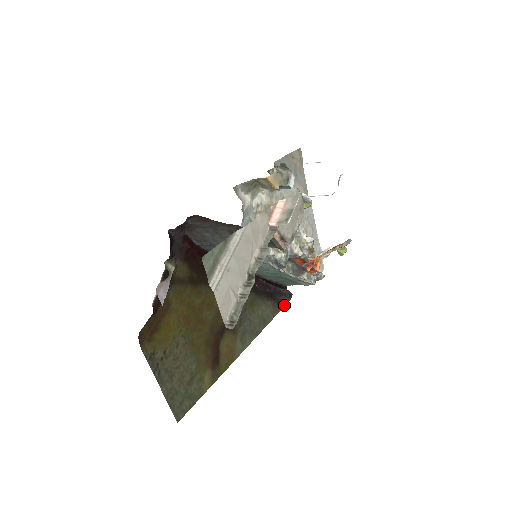
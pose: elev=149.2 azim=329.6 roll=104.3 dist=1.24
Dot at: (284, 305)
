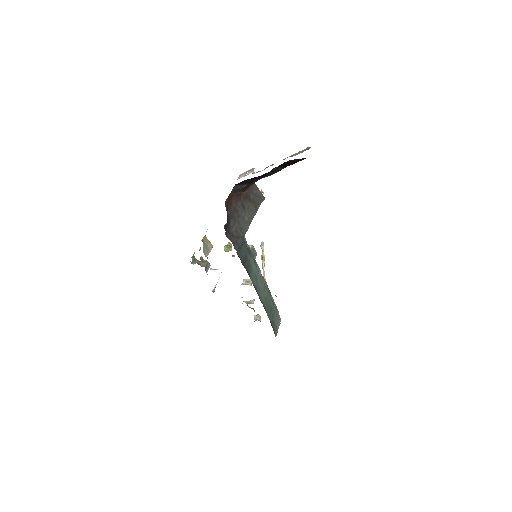
Dot at: occluded
